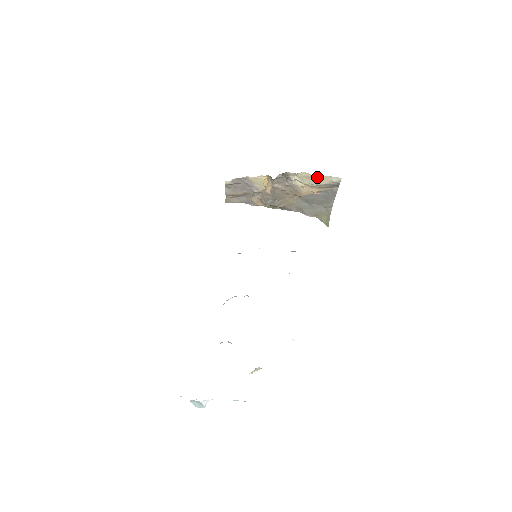
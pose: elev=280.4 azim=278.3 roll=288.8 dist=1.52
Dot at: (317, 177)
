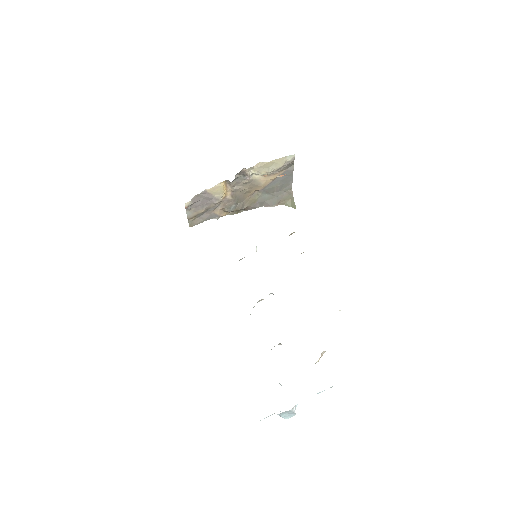
Dot at: (272, 163)
